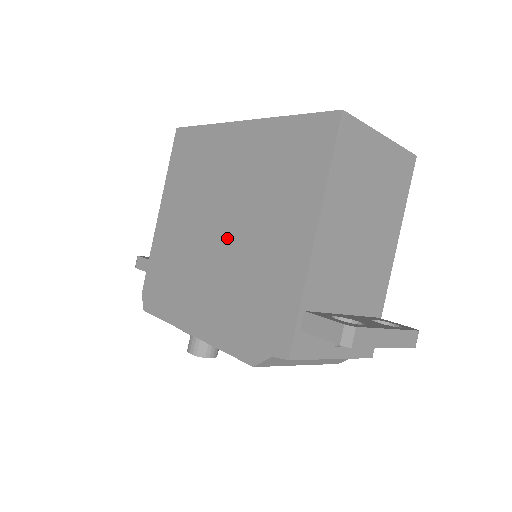
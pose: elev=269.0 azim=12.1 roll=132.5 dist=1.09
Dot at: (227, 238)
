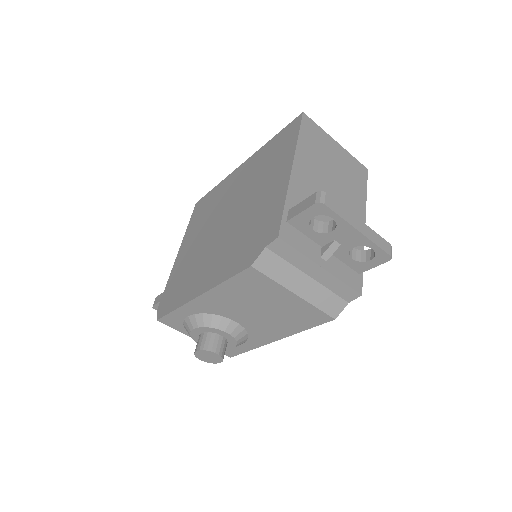
Dot at: (231, 220)
